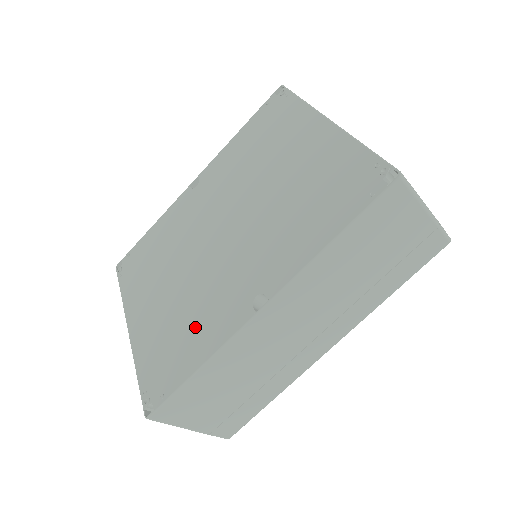
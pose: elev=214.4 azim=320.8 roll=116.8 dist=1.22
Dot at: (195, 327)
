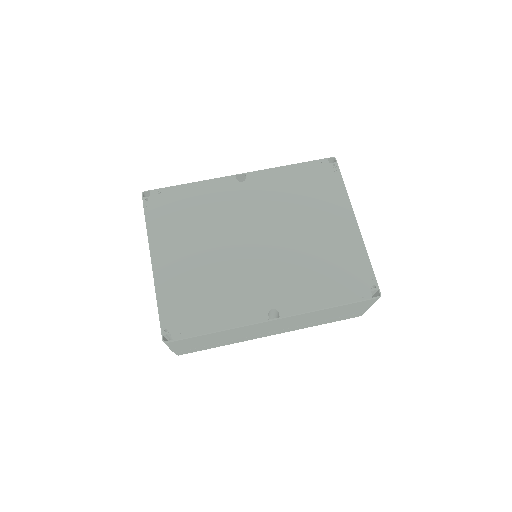
Dot at: (219, 301)
